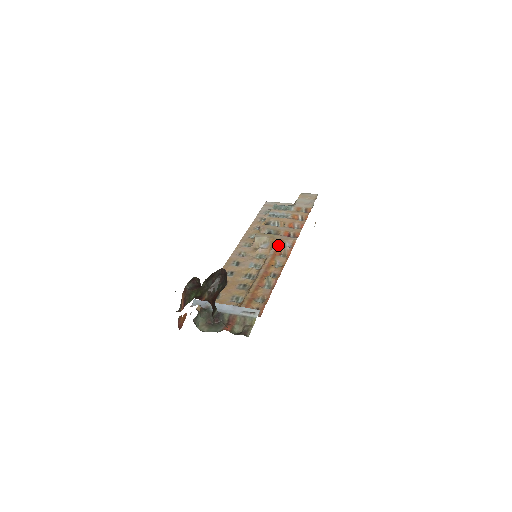
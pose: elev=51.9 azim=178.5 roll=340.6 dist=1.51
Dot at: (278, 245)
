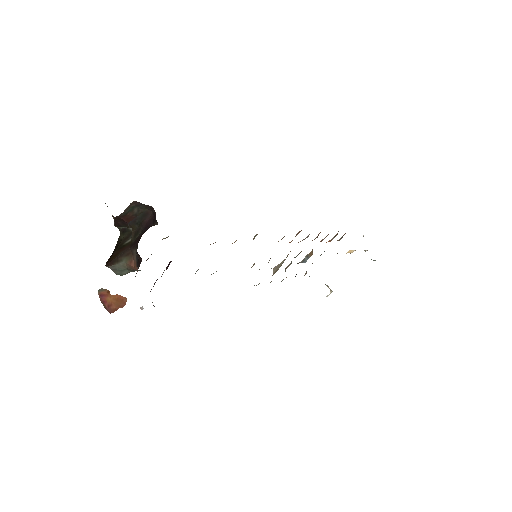
Dot at: occluded
